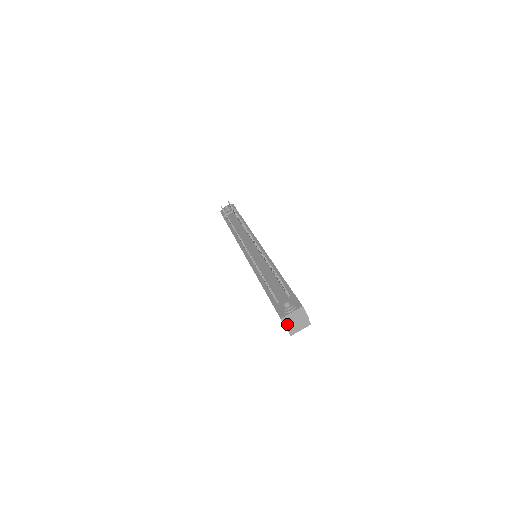
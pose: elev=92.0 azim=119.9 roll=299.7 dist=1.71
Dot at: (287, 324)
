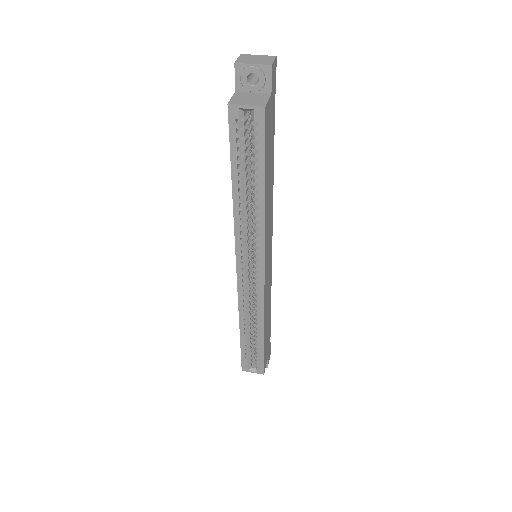
Dot at: (242, 59)
